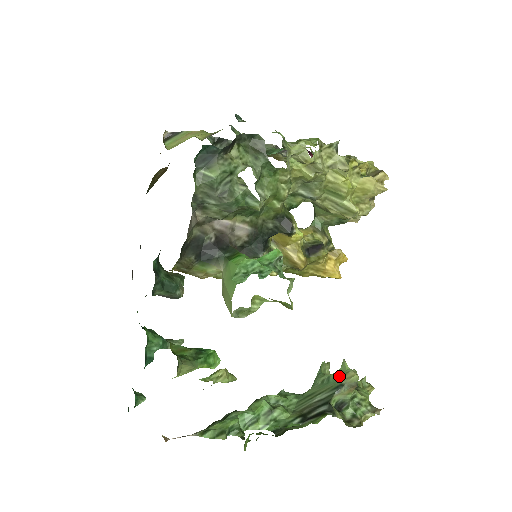
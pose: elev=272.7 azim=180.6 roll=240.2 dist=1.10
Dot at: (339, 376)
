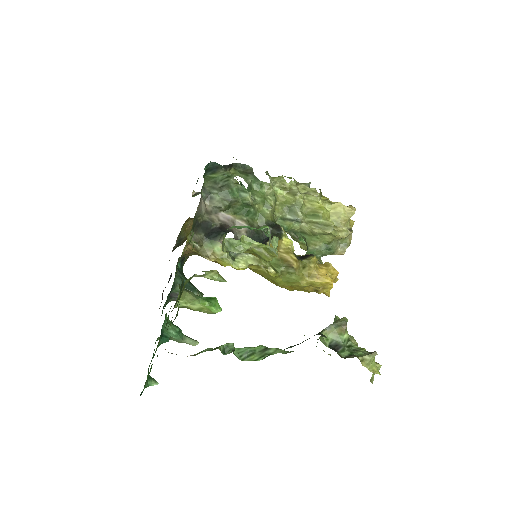
Dot at: occluded
